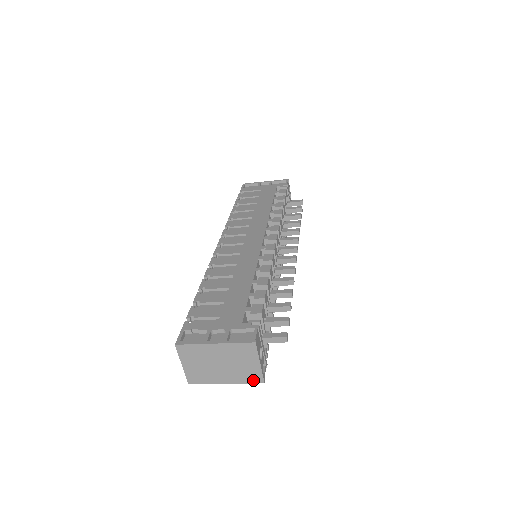
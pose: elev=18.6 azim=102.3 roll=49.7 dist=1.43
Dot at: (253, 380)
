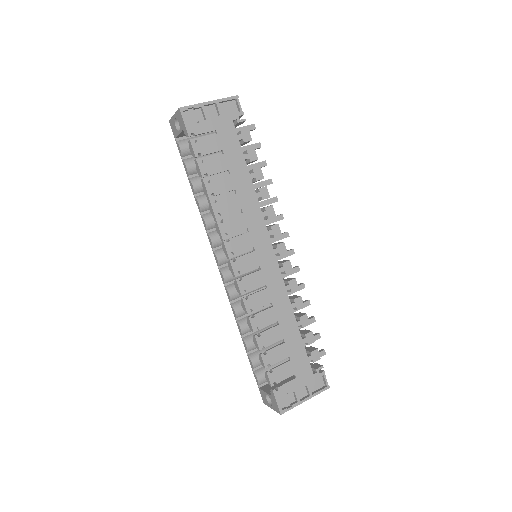
Dot at: occluded
